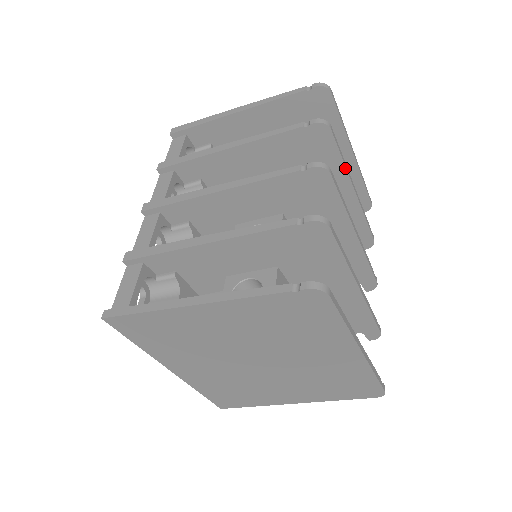
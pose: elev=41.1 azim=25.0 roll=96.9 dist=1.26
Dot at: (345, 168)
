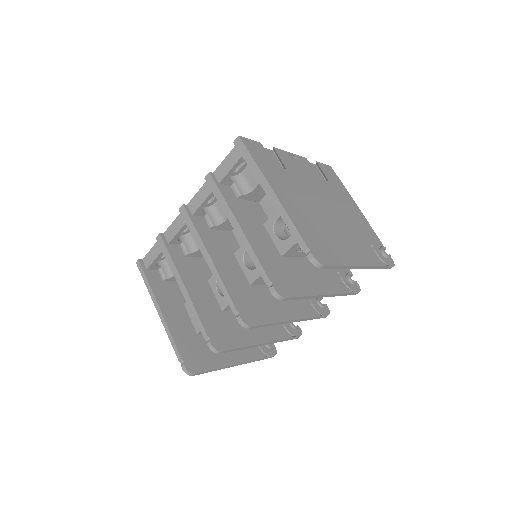
Dot at: (307, 298)
